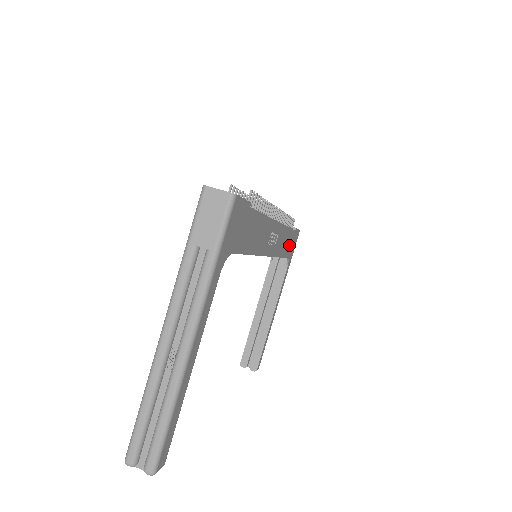
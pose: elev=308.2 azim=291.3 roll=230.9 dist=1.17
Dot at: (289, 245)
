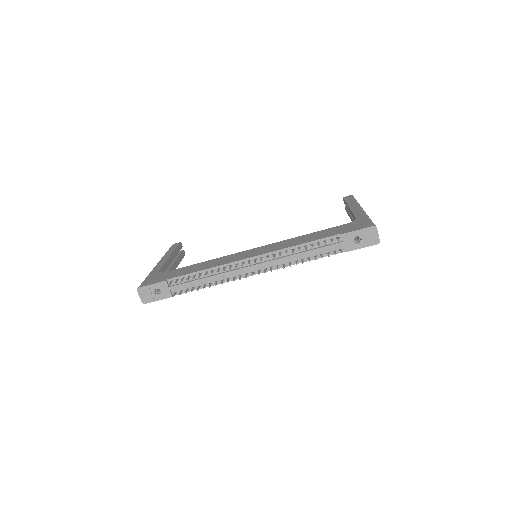
Dot at: occluded
